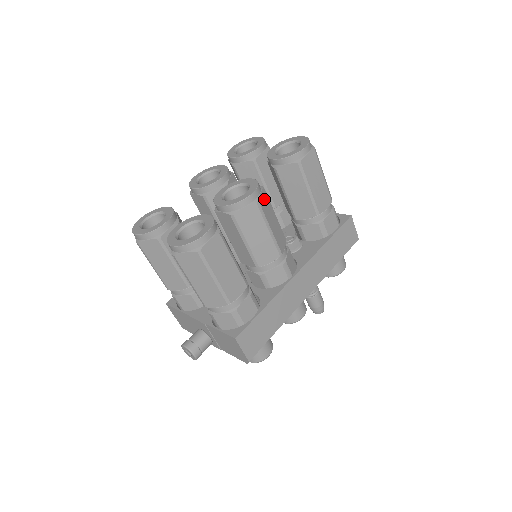
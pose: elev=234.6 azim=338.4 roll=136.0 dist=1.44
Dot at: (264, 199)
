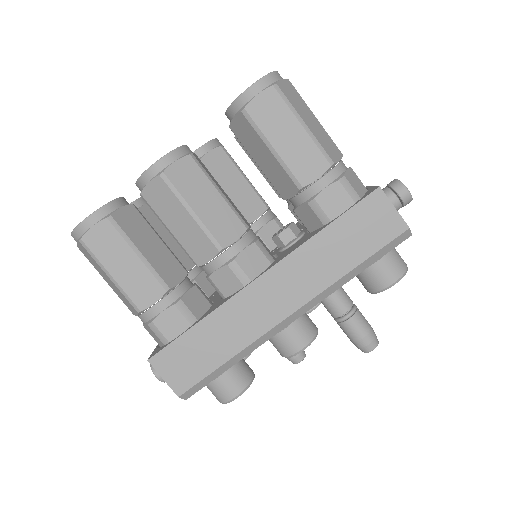
Dot at: (185, 170)
